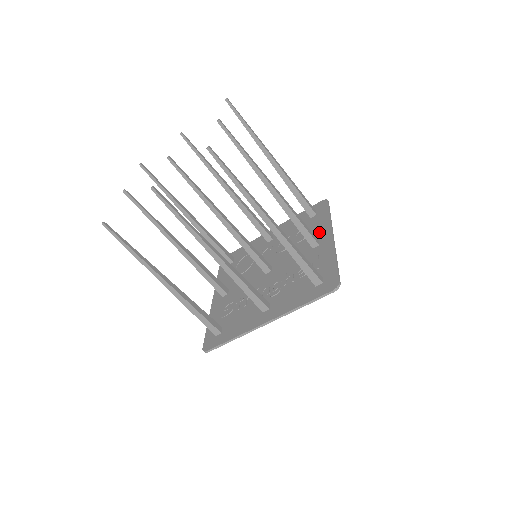
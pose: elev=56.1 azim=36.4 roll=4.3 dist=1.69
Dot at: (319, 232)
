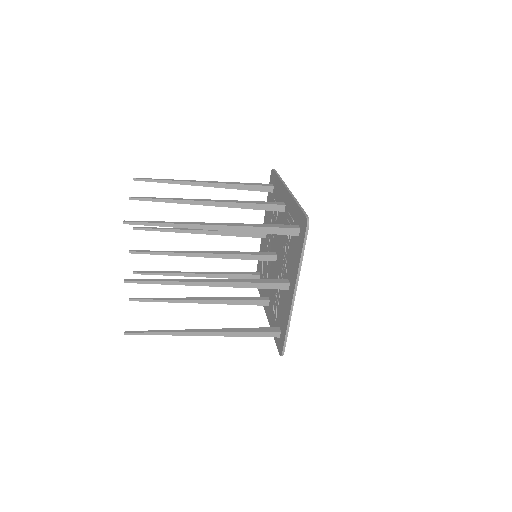
Dot at: (280, 196)
